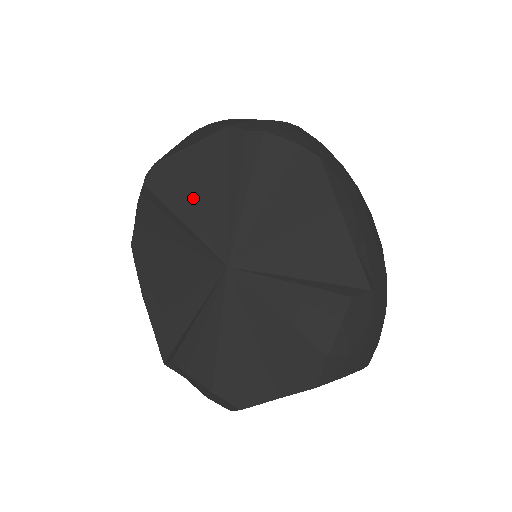
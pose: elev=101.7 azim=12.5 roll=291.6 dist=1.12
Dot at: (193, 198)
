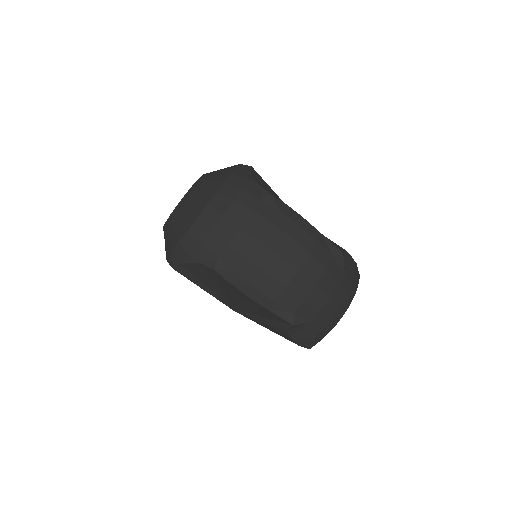
Dot at: occluded
